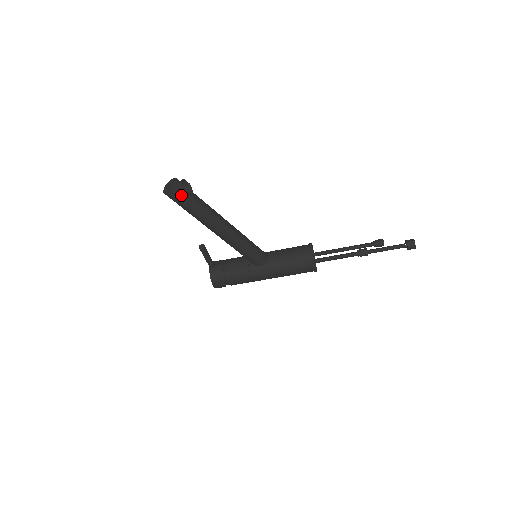
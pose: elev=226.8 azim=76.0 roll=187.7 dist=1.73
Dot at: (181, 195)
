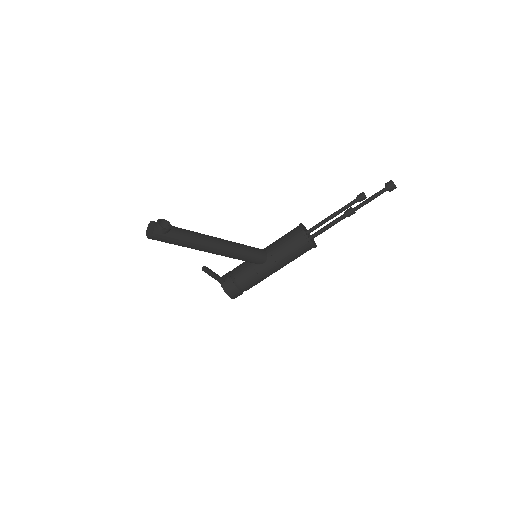
Dot at: (163, 233)
